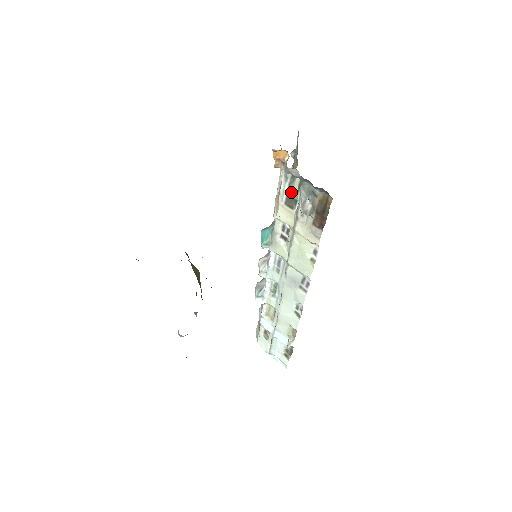
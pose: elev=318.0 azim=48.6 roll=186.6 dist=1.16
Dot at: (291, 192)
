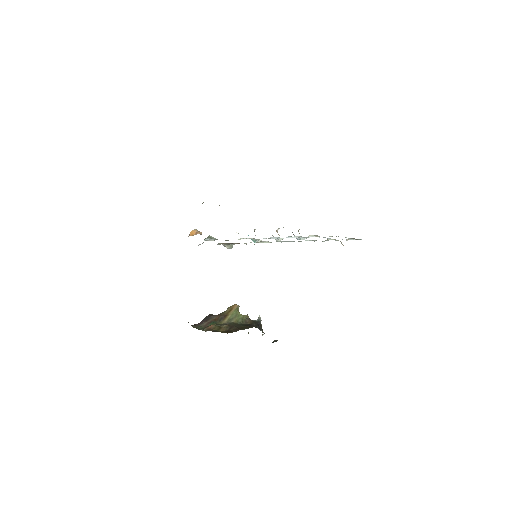
Dot at: occluded
